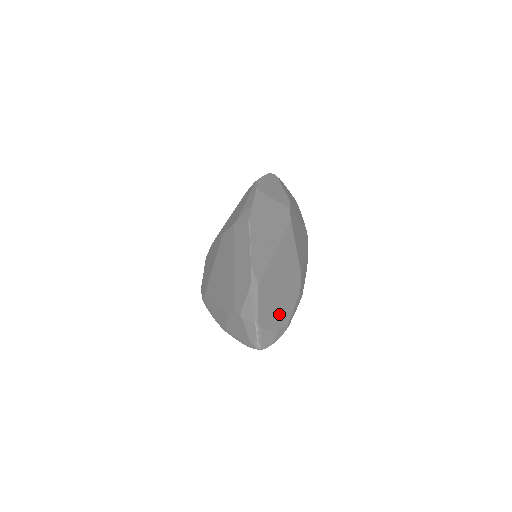
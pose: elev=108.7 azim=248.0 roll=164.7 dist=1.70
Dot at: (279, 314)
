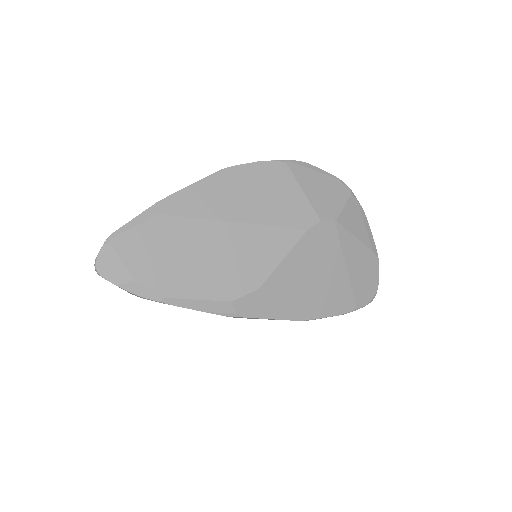
Dot at: (160, 272)
